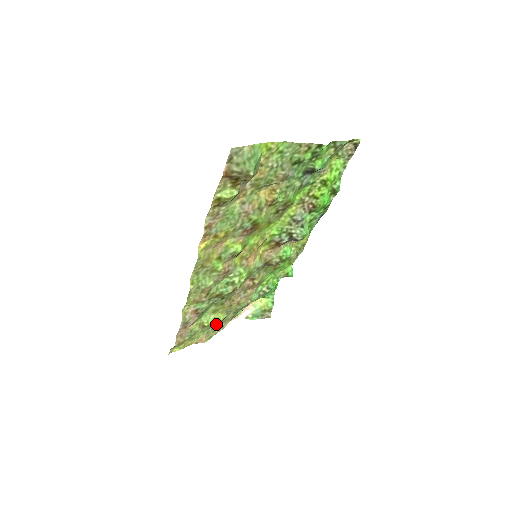
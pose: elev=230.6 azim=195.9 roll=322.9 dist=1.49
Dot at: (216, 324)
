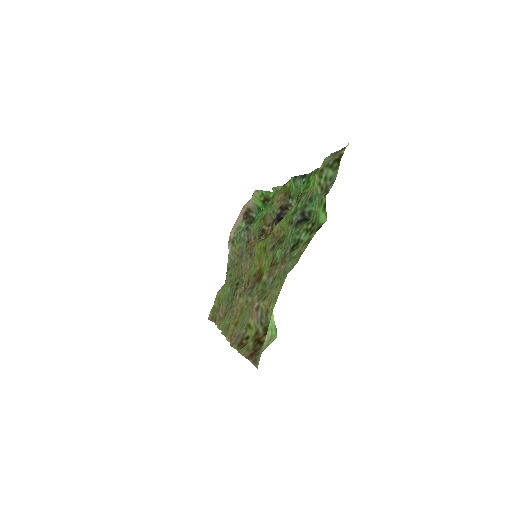
Dot at: (229, 273)
